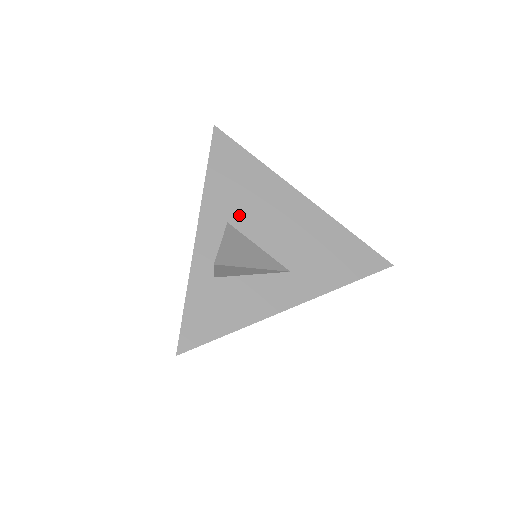
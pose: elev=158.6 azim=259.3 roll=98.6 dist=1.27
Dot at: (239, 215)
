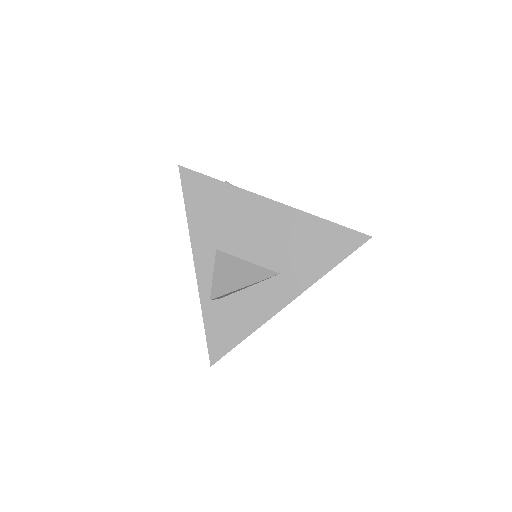
Dot at: (224, 239)
